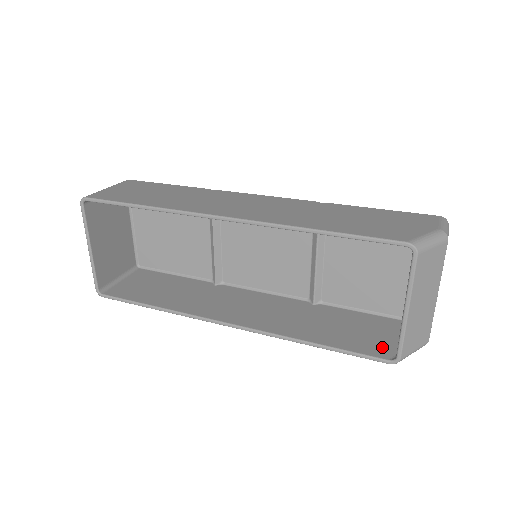
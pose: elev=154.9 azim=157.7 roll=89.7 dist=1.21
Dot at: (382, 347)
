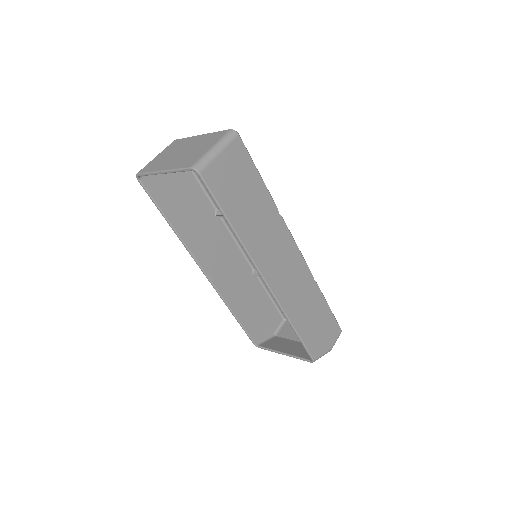
Dot at: (258, 332)
